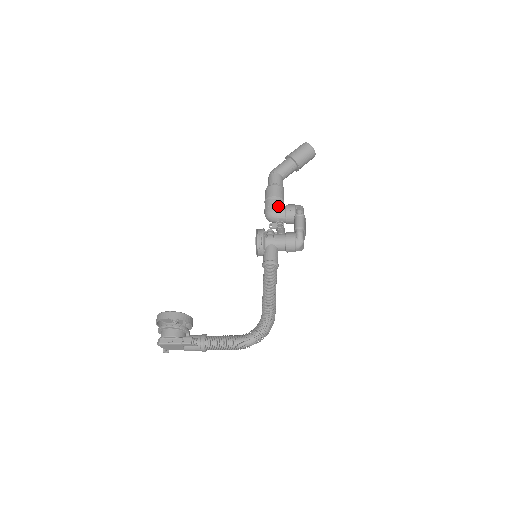
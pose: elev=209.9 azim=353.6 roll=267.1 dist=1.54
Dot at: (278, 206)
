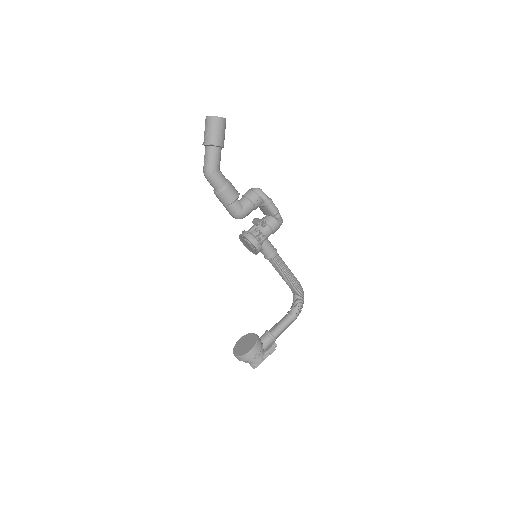
Dot at: (243, 205)
